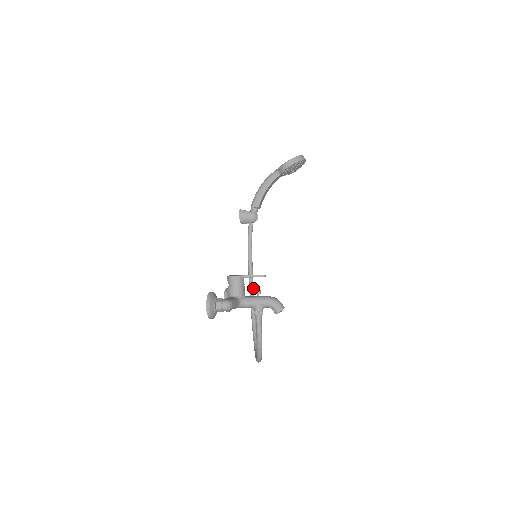
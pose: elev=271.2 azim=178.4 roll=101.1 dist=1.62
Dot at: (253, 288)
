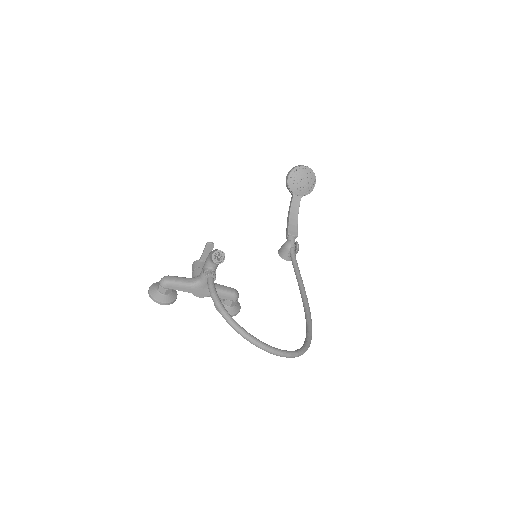
Dot at: (306, 305)
